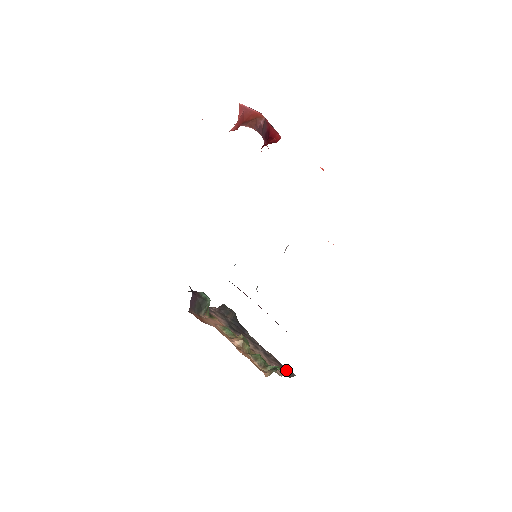
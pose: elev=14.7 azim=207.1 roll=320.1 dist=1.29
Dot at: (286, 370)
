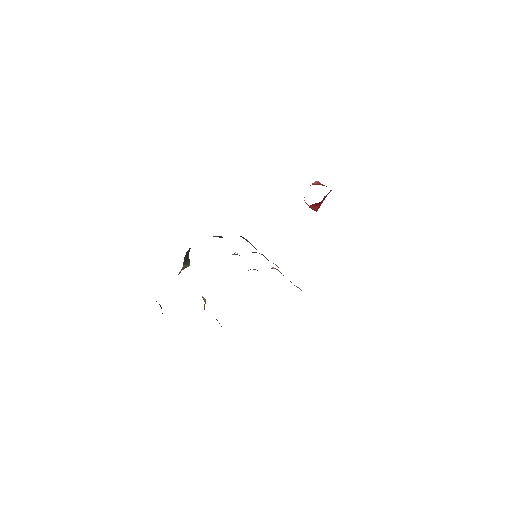
Dot at: occluded
